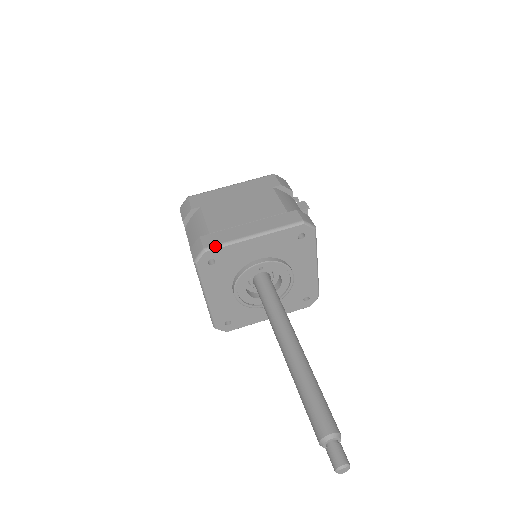
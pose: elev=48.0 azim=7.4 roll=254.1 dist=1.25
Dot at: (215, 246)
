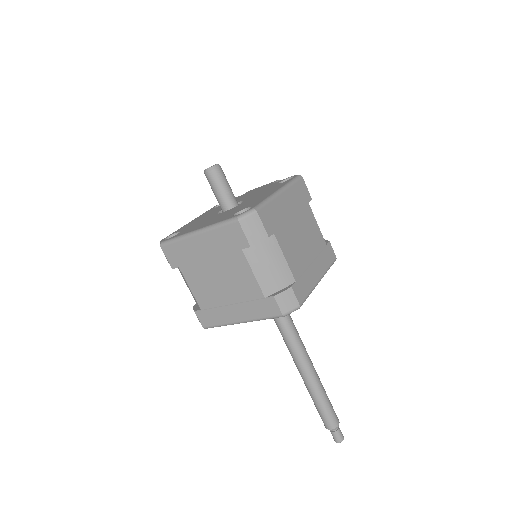
Dot at: (305, 300)
